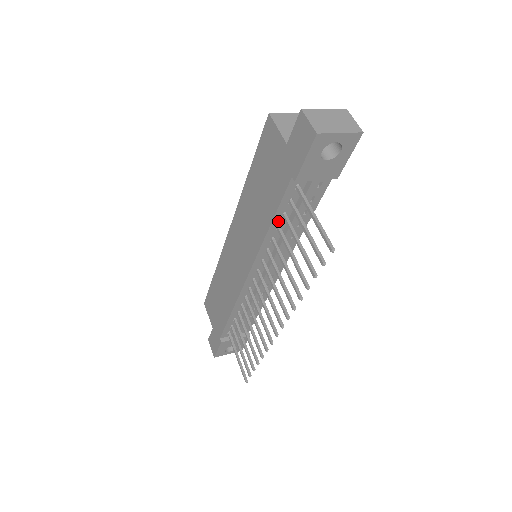
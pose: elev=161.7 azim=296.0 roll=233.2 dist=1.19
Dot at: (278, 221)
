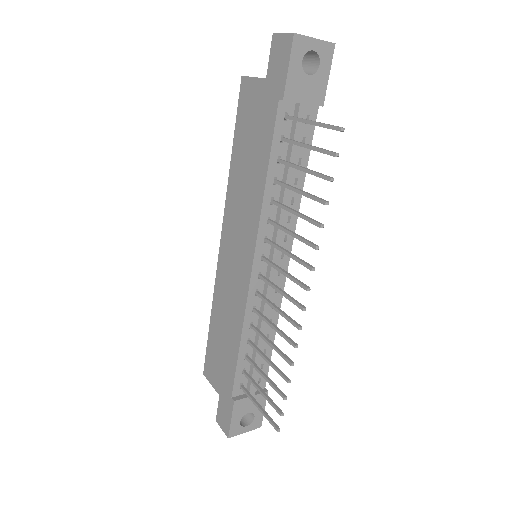
Dot at: (274, 170)
